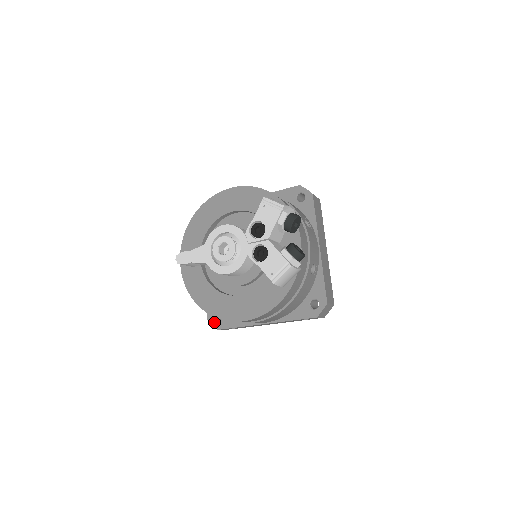
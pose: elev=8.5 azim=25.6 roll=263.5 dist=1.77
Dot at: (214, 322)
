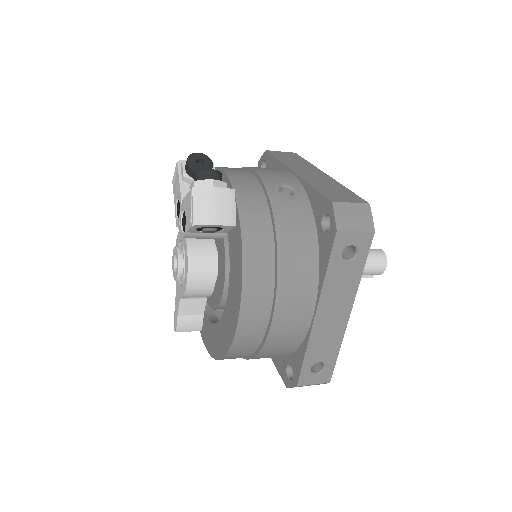
Dot at: (290, 382)
